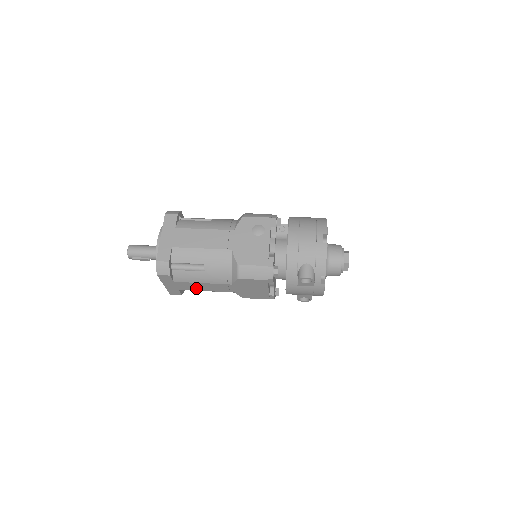
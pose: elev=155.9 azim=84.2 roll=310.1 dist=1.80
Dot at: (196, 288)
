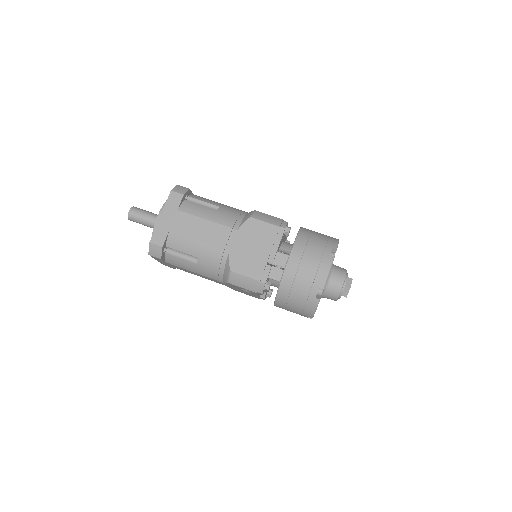
Dot at: occluded
